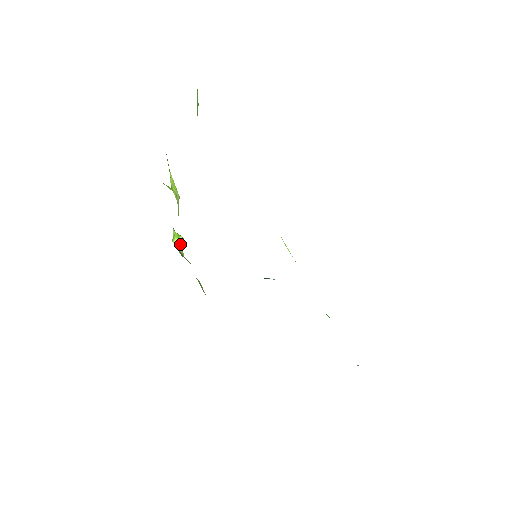
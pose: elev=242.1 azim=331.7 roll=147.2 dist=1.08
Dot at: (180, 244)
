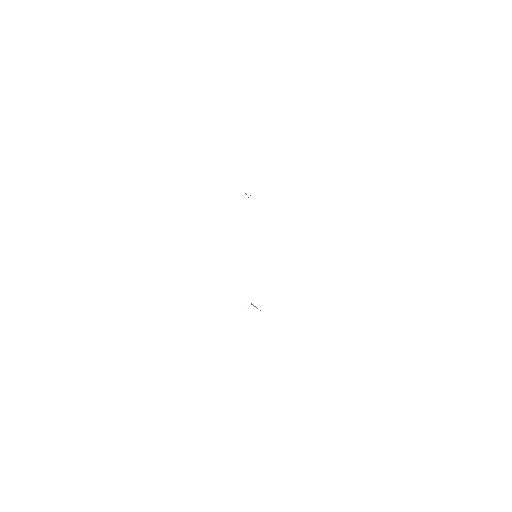
Dot at: occluded
